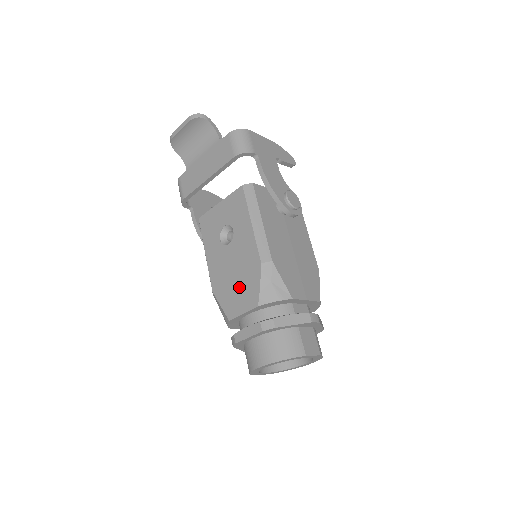
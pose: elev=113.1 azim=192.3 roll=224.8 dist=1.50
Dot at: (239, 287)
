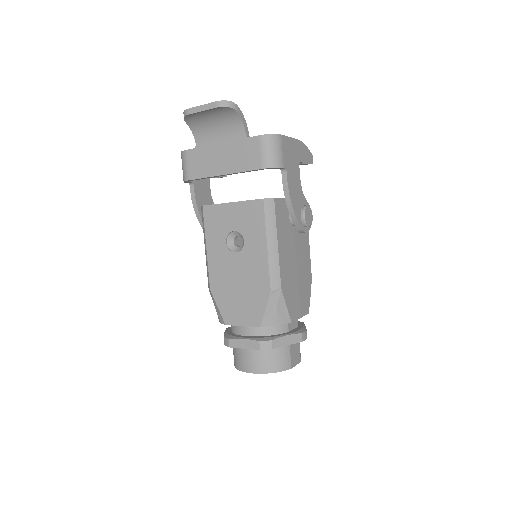
Dot at: (242, 300)
